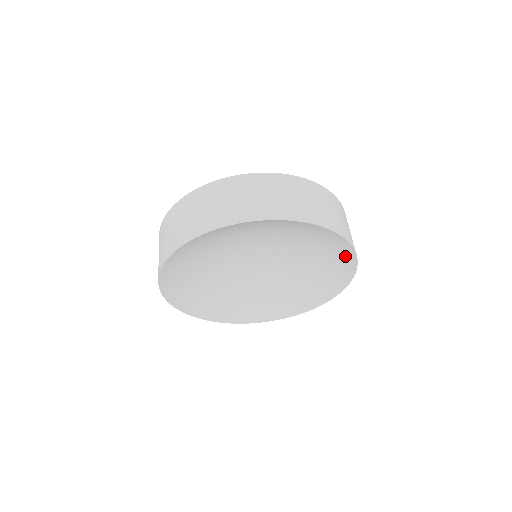
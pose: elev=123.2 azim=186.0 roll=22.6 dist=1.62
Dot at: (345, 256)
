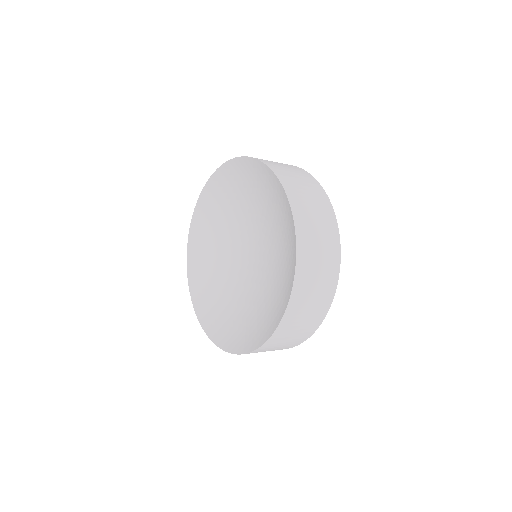
Dot at: (293, 252)
